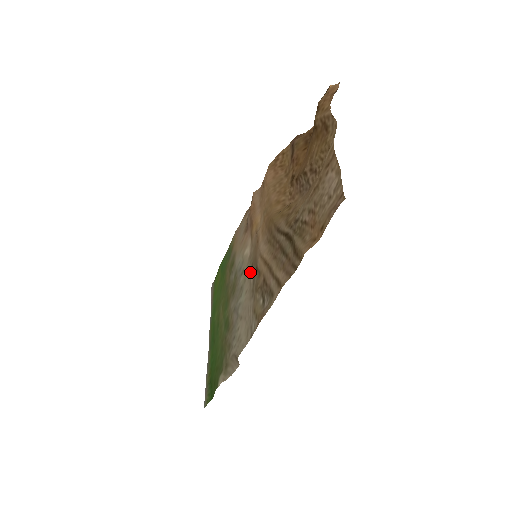
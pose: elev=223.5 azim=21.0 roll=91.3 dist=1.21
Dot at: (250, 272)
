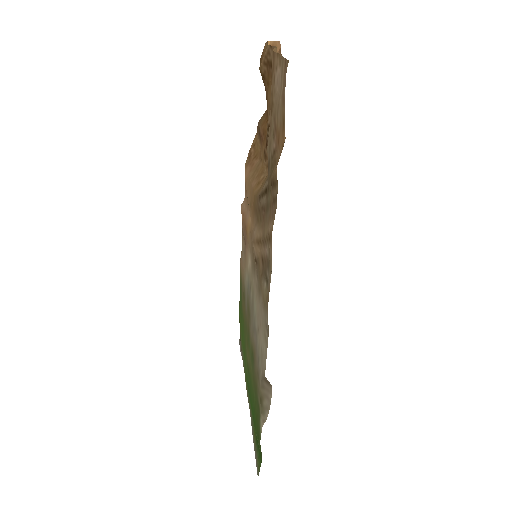
Dot at: (254, 275)
